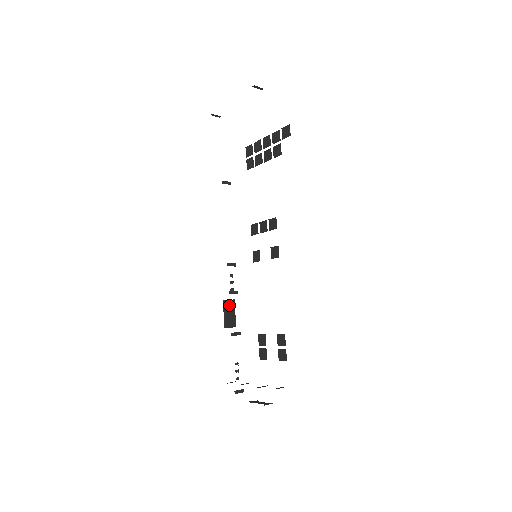
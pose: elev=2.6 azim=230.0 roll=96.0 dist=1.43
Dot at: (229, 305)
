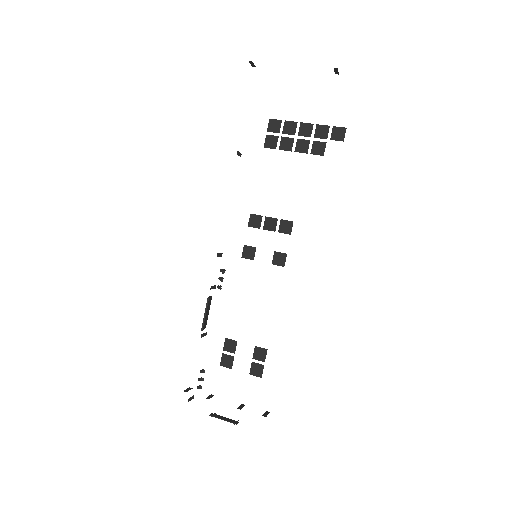
Dot at: (209, 303)
